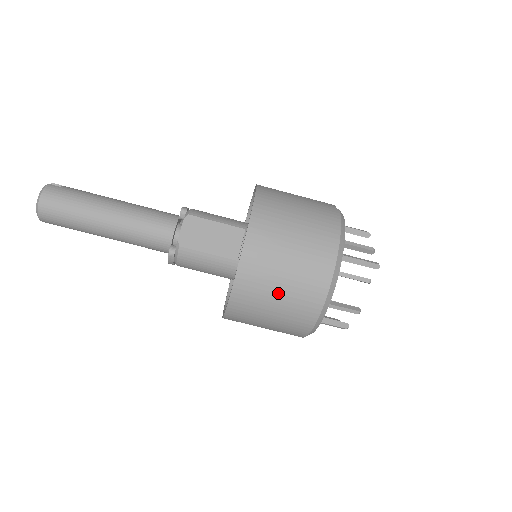
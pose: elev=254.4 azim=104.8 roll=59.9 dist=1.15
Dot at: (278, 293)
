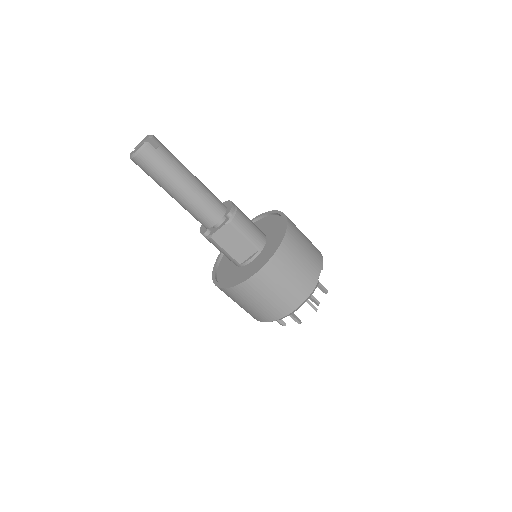
Dot at: (246, 305)
